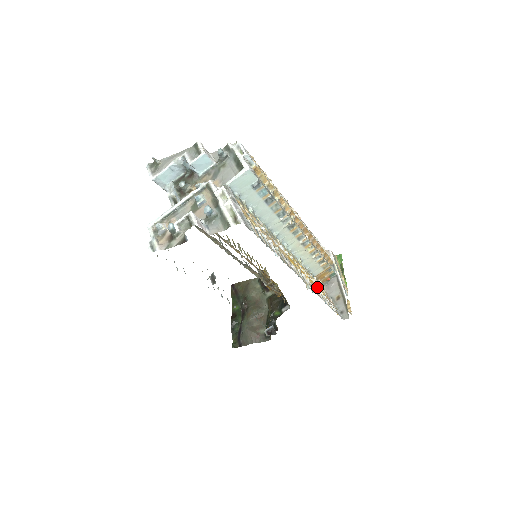
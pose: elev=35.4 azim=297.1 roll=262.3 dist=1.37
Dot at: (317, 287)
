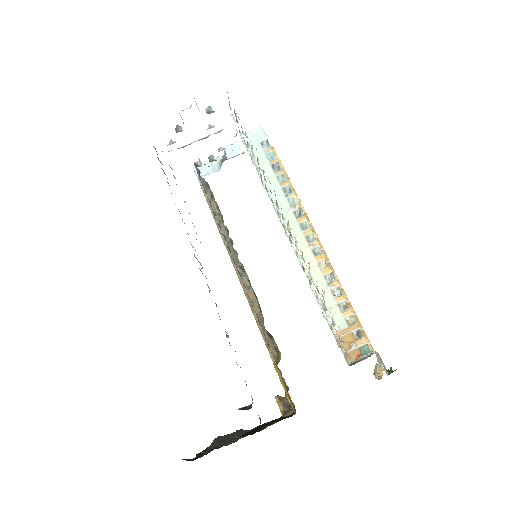
Dot at: (318, 292)
